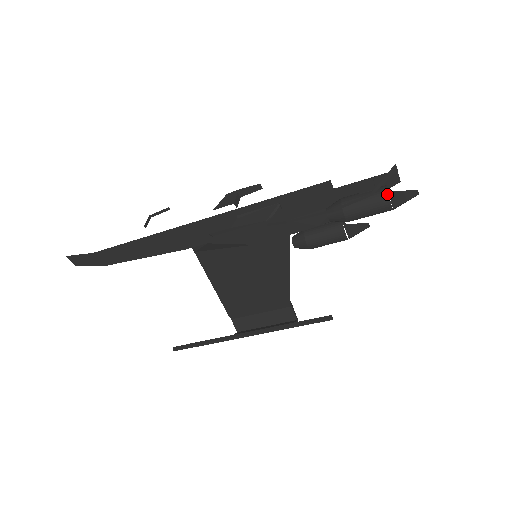
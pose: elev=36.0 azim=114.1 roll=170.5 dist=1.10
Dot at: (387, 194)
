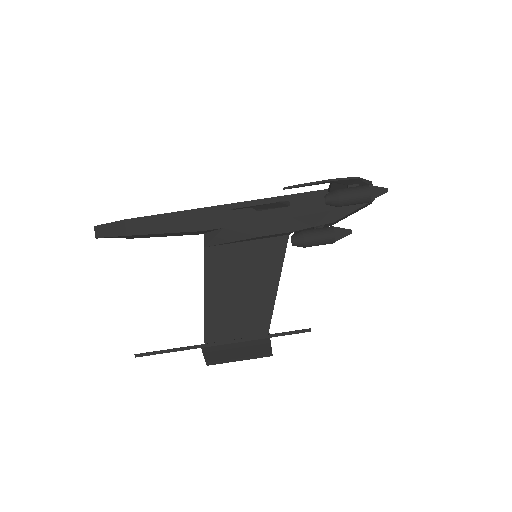
Dot at: (367, 185)
